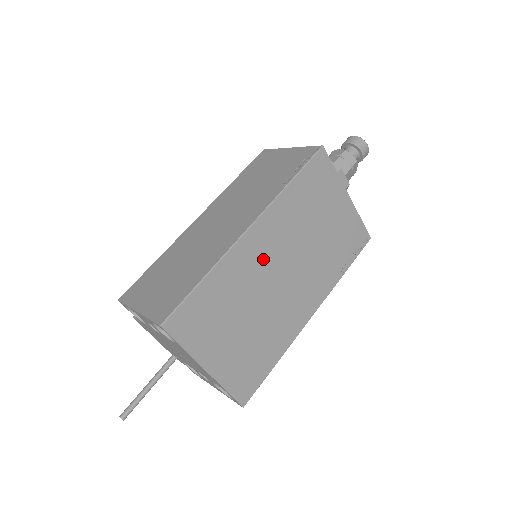
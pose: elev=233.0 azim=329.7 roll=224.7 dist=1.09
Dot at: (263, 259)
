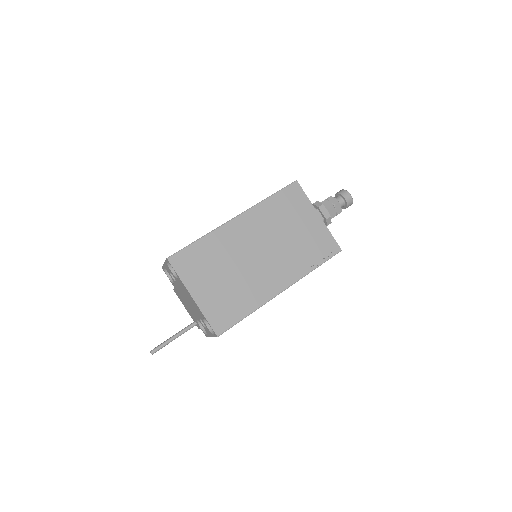
Dot at: (243, 239)
